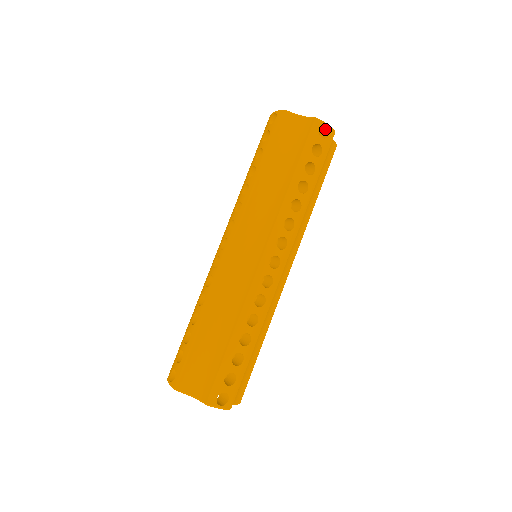
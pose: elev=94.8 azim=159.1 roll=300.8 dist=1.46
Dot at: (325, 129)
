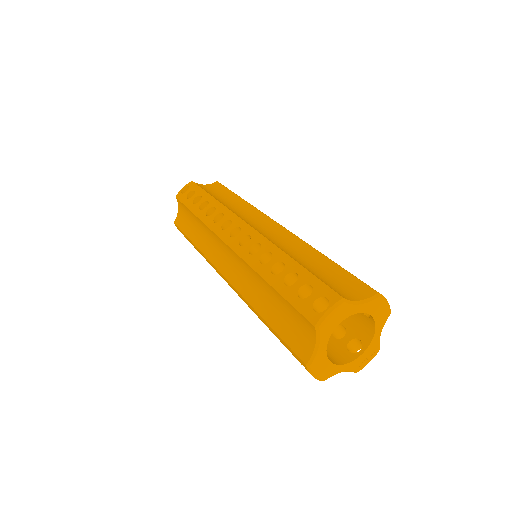
Dot at: occluded
